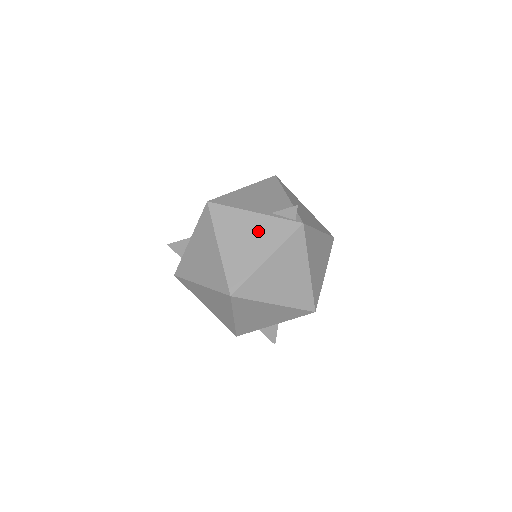
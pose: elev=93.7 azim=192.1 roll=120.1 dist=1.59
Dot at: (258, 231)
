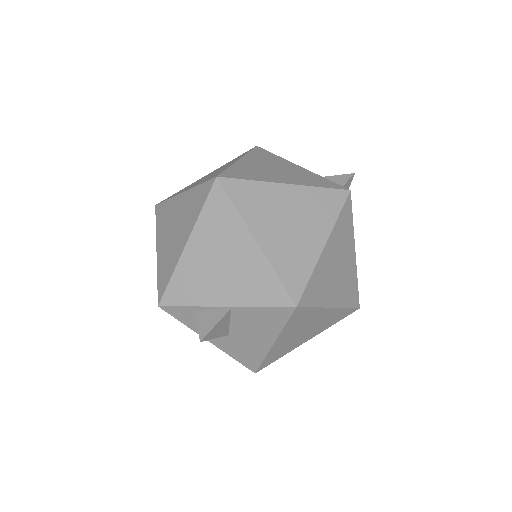
Dot at: (293, 172)
